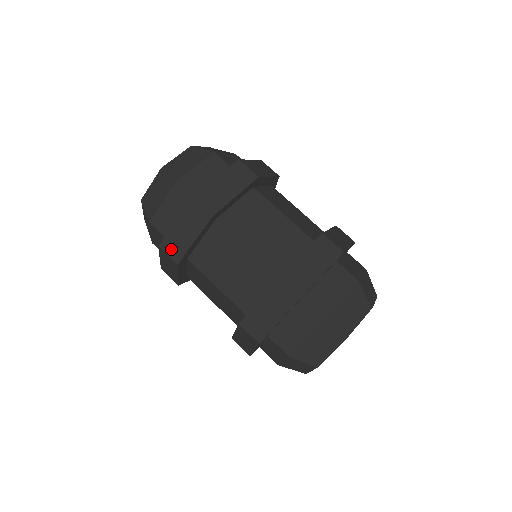
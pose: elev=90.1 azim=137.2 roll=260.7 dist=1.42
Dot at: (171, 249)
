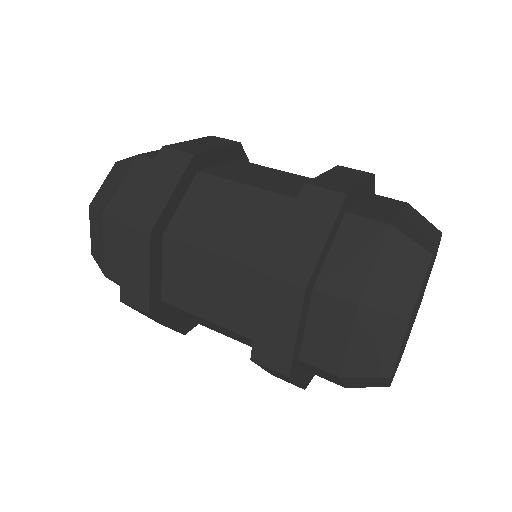
Dot at: (138, 217)
